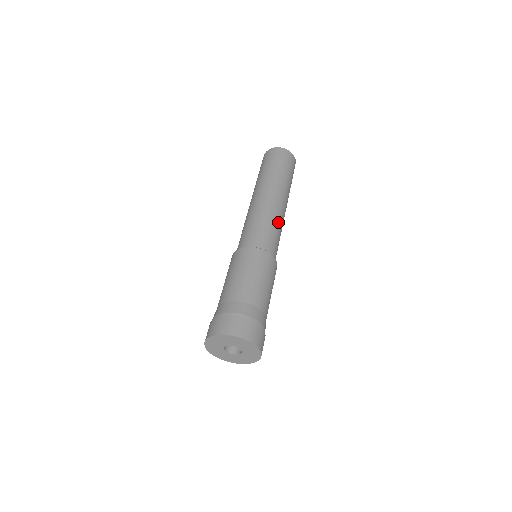
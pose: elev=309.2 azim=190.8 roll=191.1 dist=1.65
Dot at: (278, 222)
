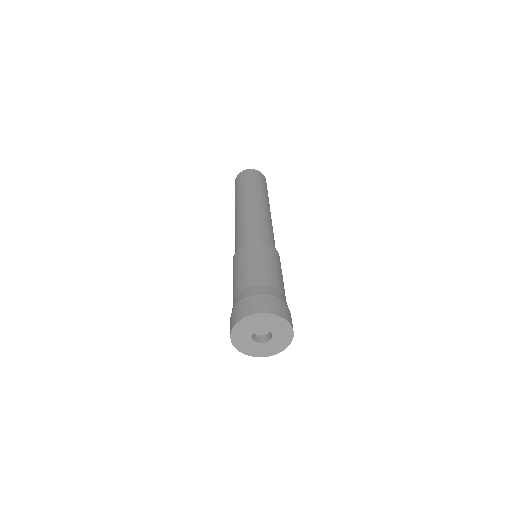
Dot at: occluded
